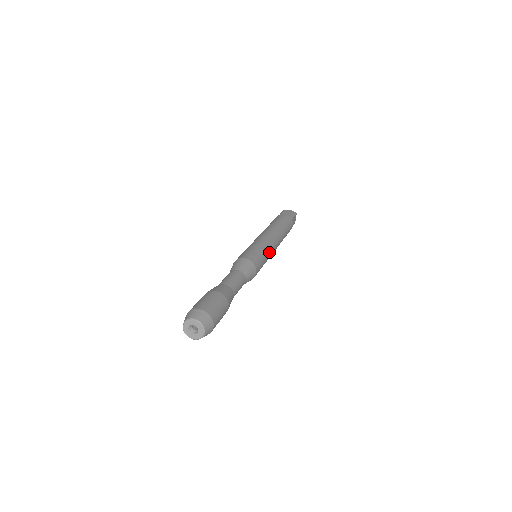
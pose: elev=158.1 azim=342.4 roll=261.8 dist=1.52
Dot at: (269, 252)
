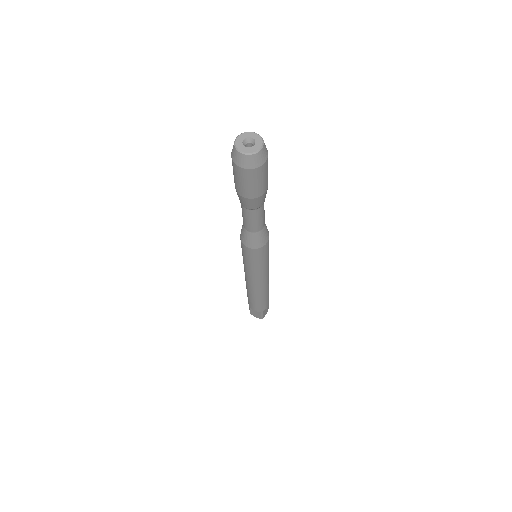
Dot at: occluded
